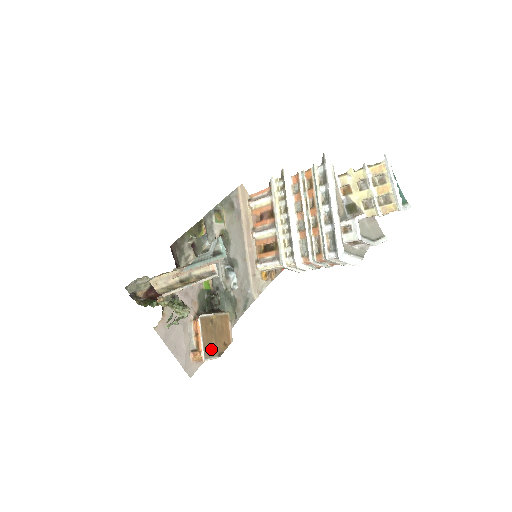
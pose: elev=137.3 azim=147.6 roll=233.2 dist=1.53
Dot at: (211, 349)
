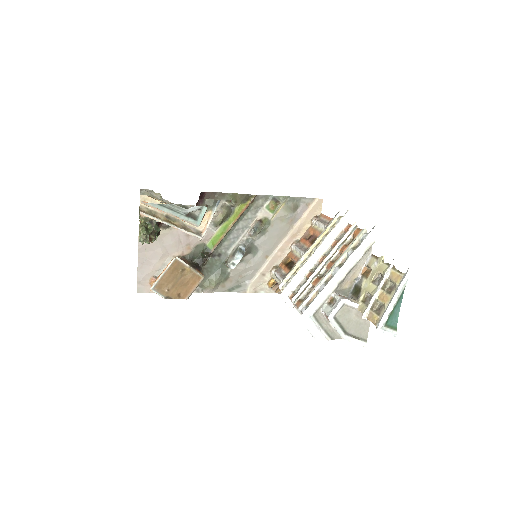
Dot at: (164, 287)
